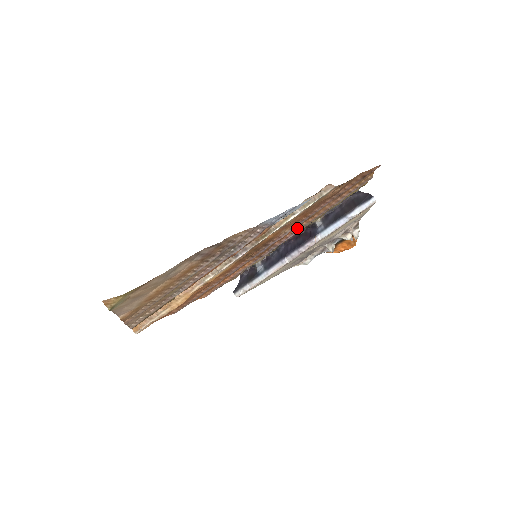
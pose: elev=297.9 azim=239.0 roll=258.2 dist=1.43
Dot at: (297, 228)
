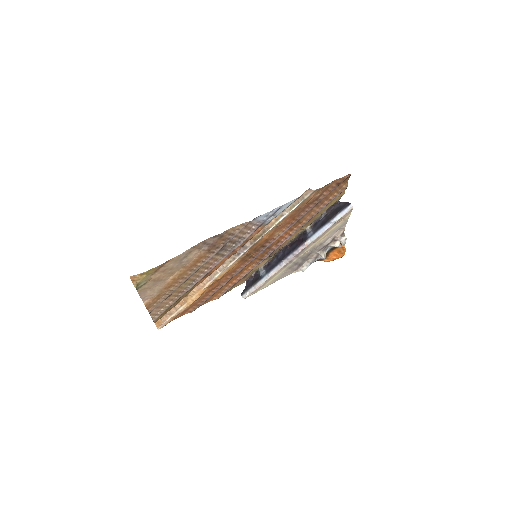
Dot at: (290, 233)
